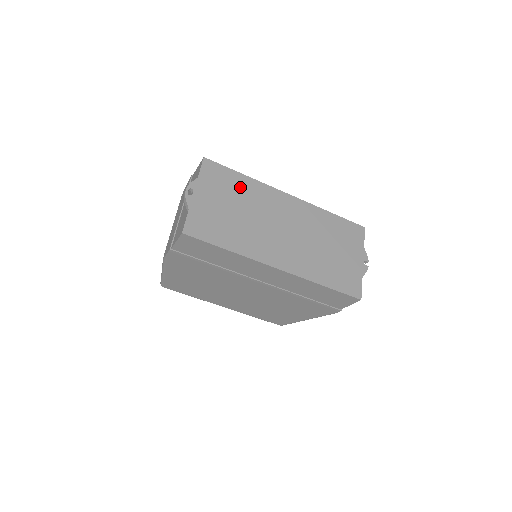
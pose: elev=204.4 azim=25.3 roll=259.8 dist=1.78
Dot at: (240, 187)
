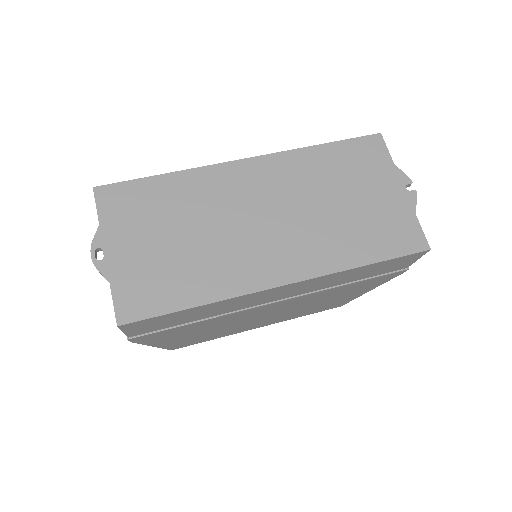
Dot at: (167, 197)
